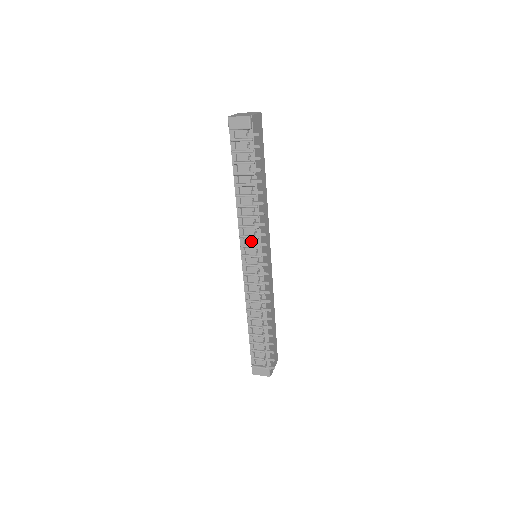
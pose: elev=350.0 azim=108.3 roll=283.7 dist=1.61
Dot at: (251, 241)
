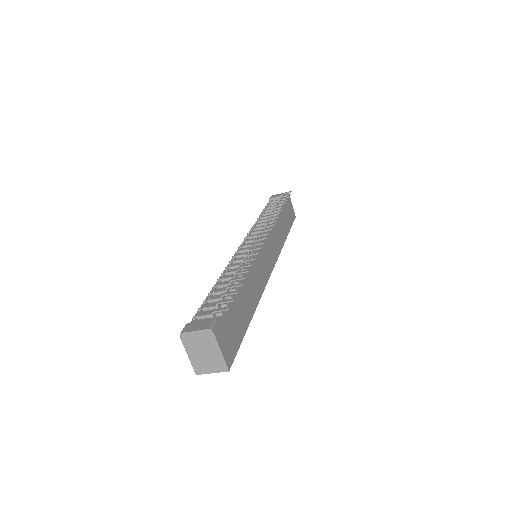
Dot at: occluded
